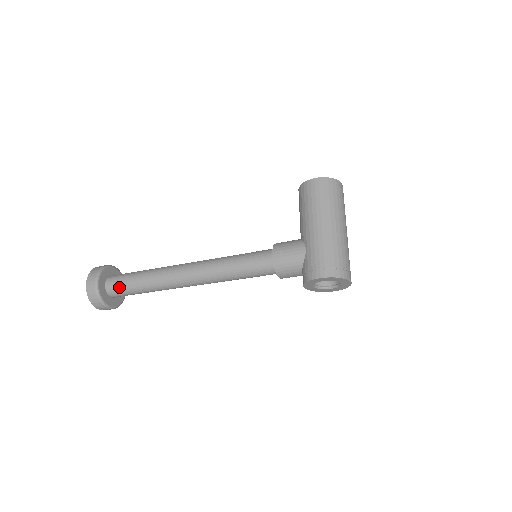
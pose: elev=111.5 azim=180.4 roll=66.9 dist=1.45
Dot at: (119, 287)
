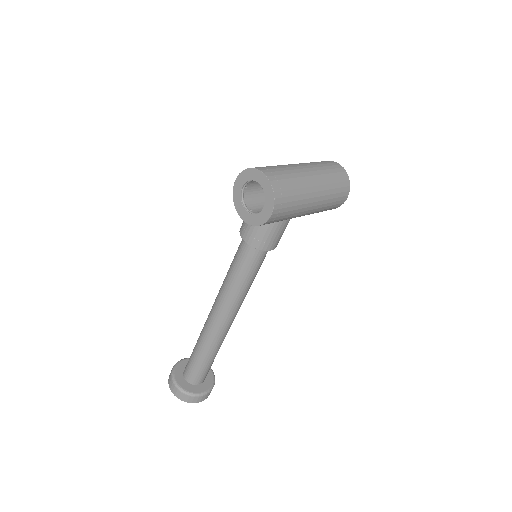
Dot at: occluded
